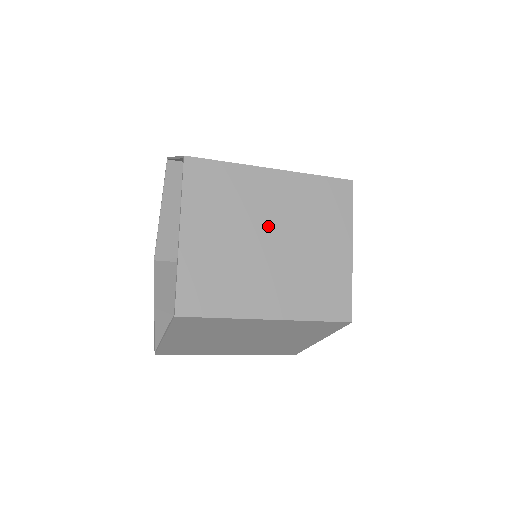
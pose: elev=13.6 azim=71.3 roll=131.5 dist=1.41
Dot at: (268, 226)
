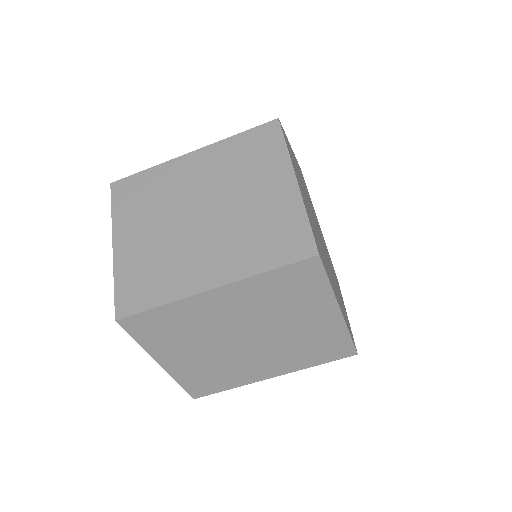
Dot at: occluded
